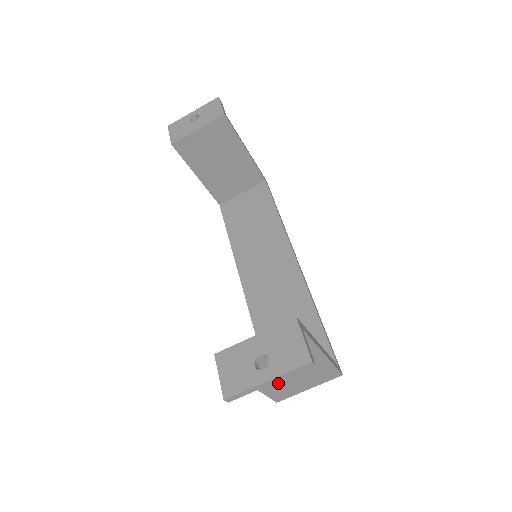
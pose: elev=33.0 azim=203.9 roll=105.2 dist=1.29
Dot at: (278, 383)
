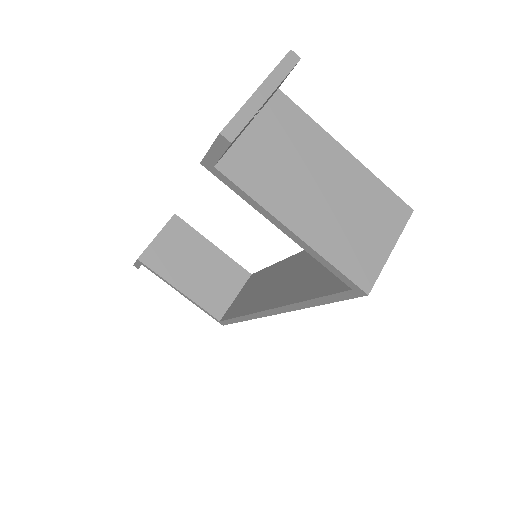
Dot at: (330, 228)
